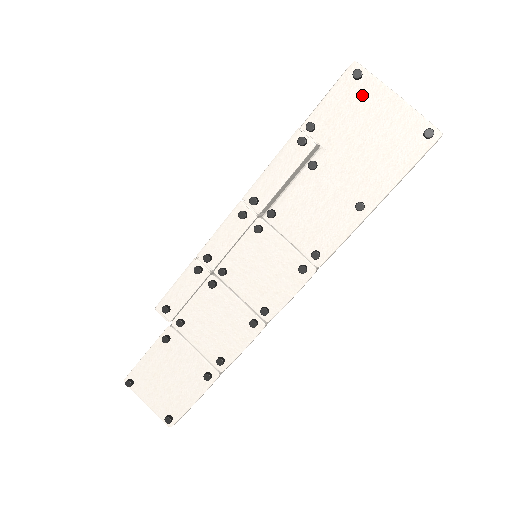
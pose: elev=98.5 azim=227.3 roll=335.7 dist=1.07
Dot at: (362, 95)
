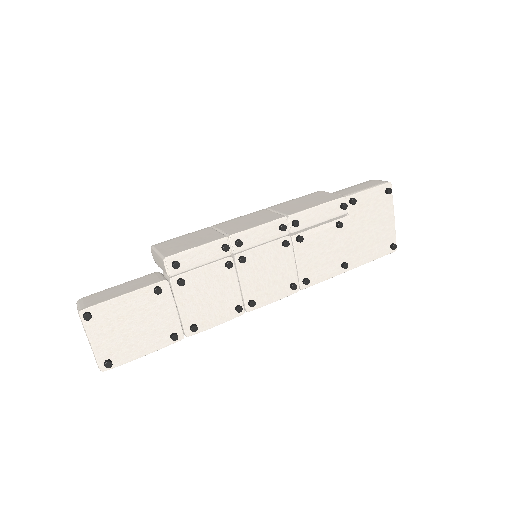
Dot at: (383, 203)
